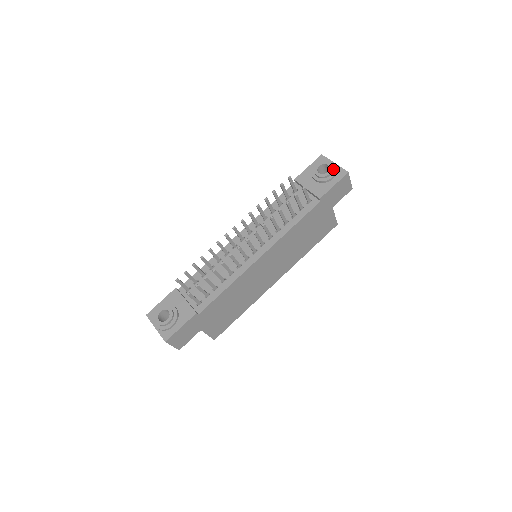
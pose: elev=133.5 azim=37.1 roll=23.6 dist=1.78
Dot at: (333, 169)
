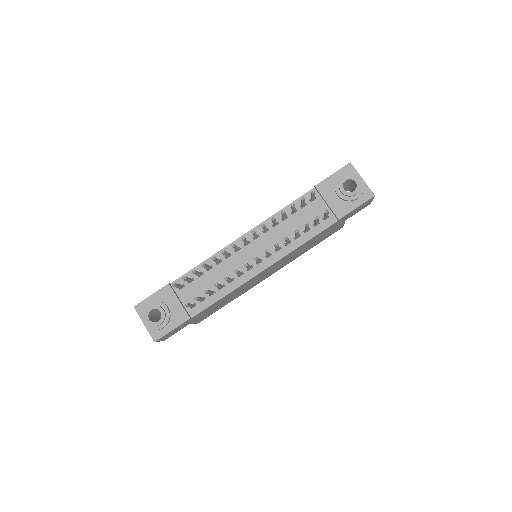
Dot at: (360, 188)
